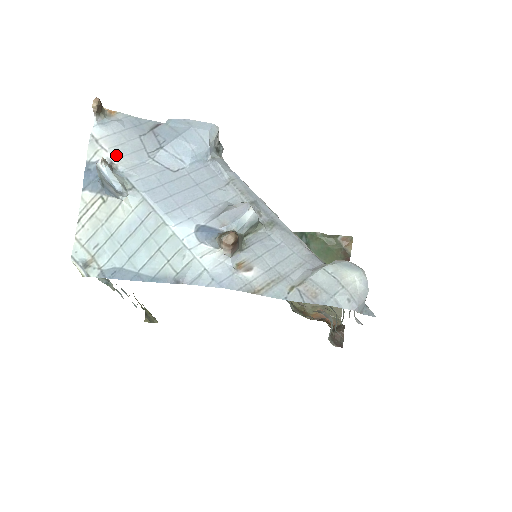
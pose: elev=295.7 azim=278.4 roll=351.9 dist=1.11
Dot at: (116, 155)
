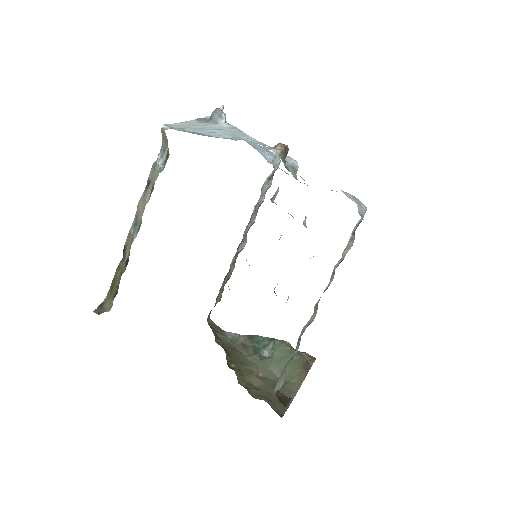
Dot at: occluded
